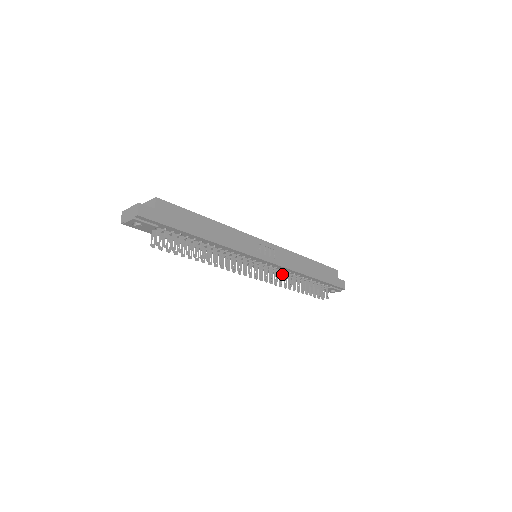
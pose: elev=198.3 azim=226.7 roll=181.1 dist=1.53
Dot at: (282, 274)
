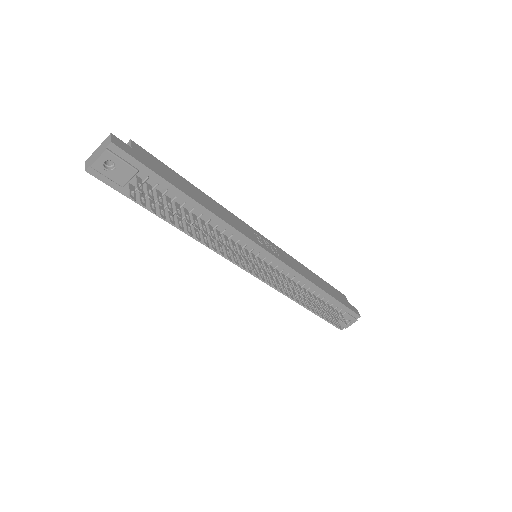
Dot at: (289, 287)
